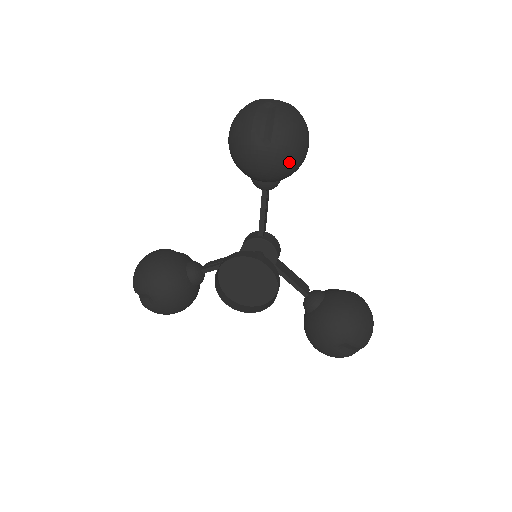
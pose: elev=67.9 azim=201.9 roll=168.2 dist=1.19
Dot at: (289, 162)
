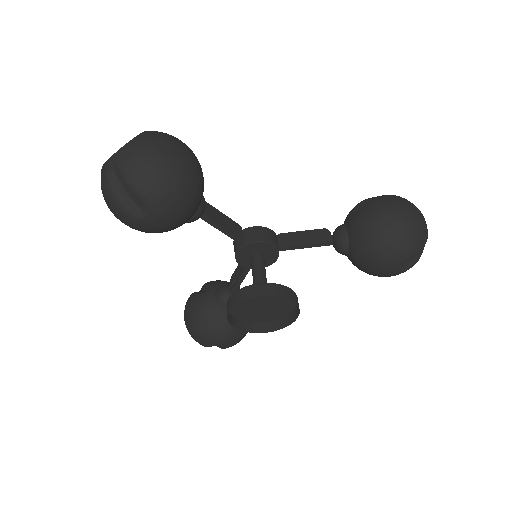
Dot at: (184, 199)
